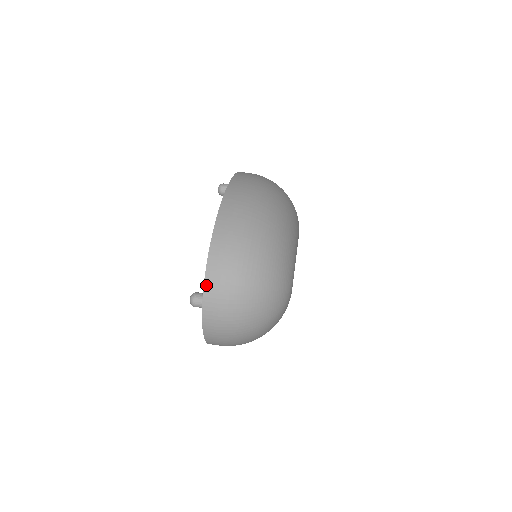
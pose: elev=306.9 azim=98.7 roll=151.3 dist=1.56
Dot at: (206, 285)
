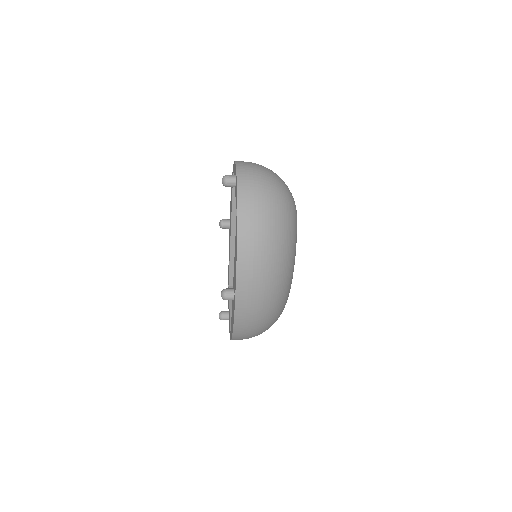
Dot at: occluded
